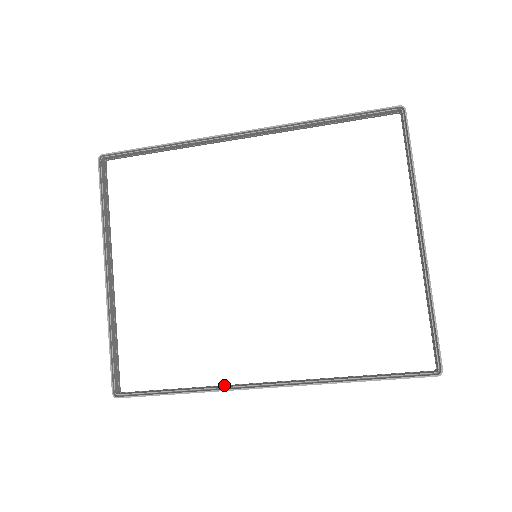
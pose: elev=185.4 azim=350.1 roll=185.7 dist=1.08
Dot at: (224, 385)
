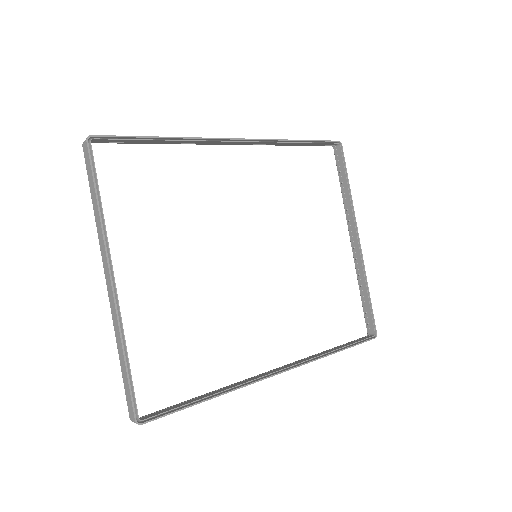
Dot at: (241, 381)
